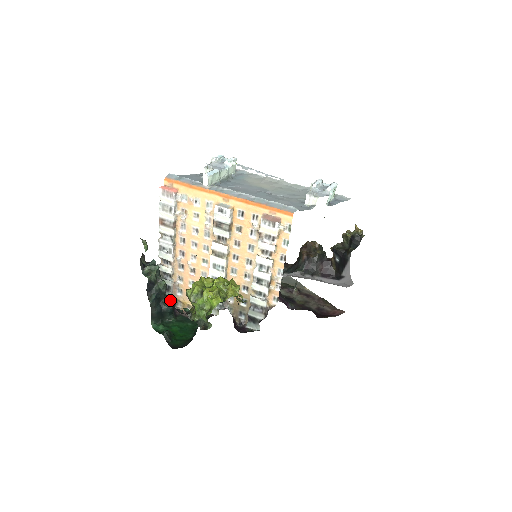
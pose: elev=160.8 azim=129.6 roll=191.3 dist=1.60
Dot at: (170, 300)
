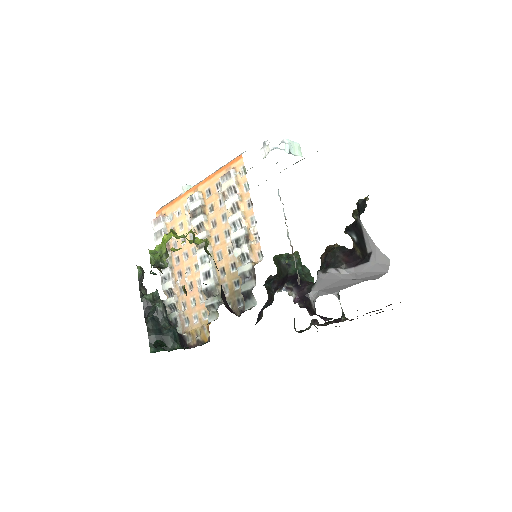
Dot at: (173, 326)
